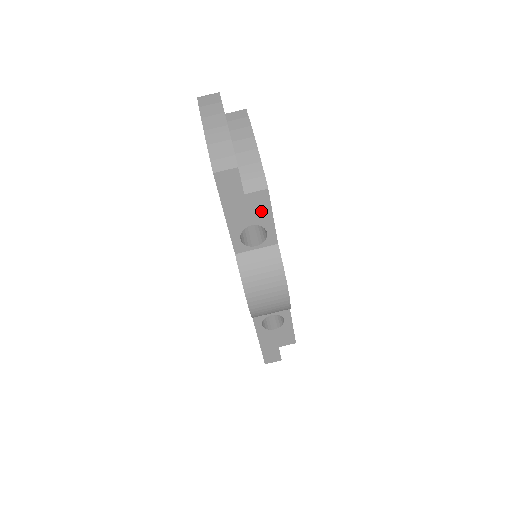
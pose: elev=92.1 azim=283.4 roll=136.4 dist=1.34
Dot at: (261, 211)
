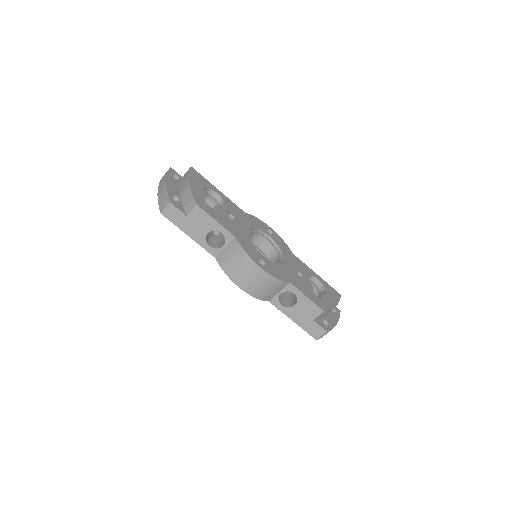
Dot at: (205, 221)
